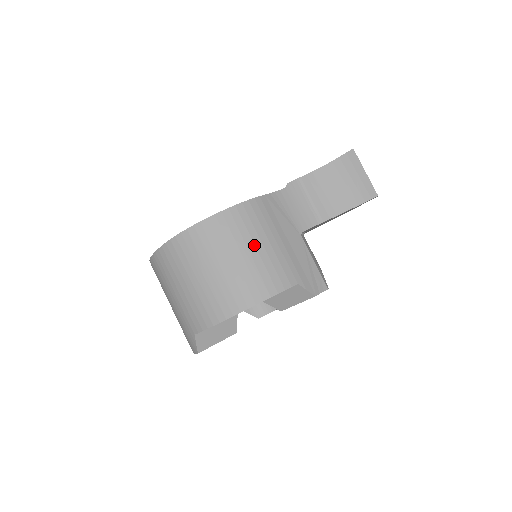
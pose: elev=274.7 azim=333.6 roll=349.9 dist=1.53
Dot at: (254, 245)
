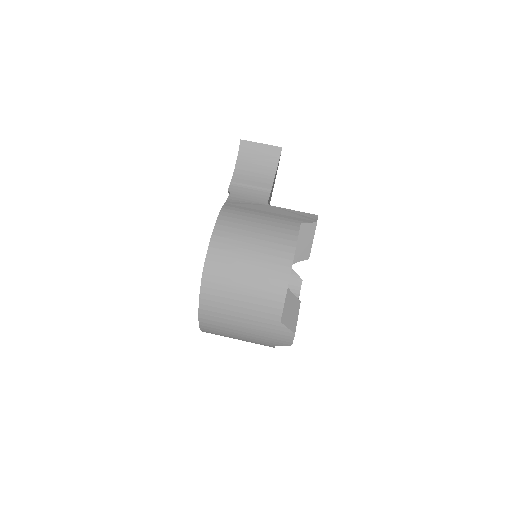
Dot at: (253, 227)
